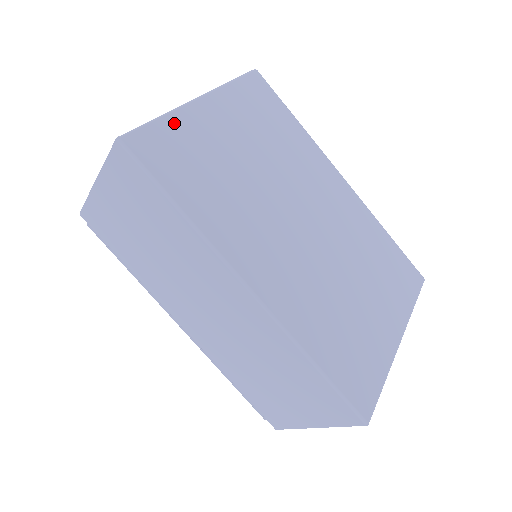
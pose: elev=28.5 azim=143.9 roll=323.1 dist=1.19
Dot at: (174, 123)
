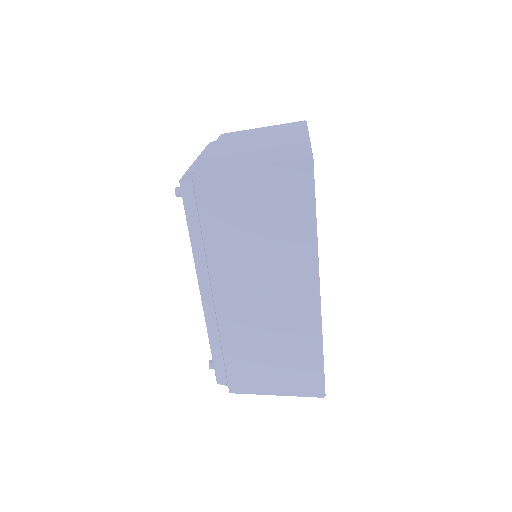
Dot at: occluded
